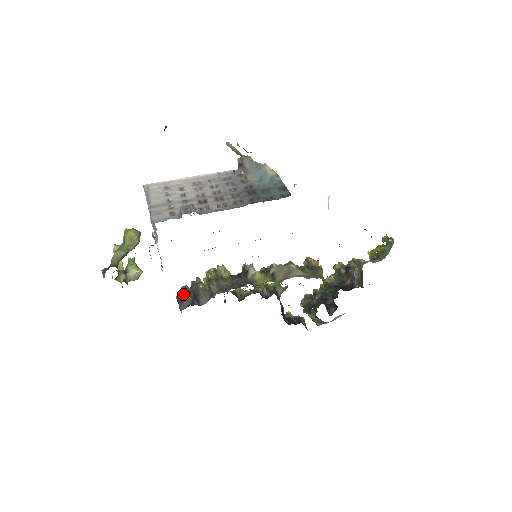
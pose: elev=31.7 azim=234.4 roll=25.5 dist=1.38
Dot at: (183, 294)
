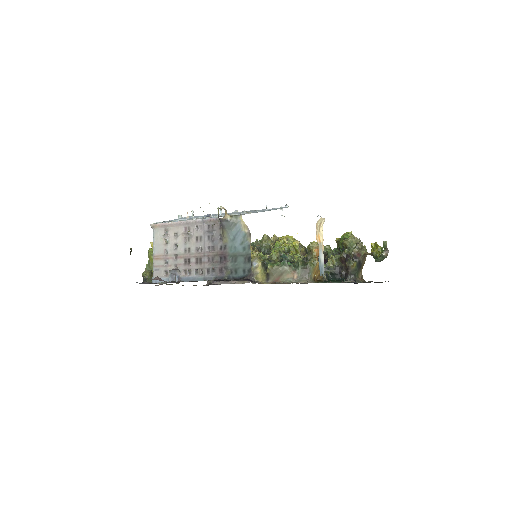
Dot at: occluded
